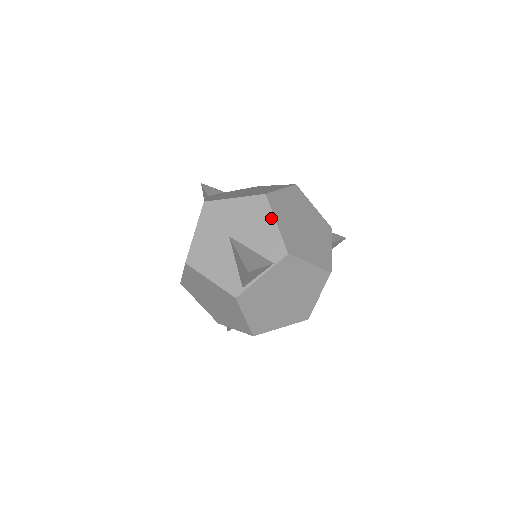
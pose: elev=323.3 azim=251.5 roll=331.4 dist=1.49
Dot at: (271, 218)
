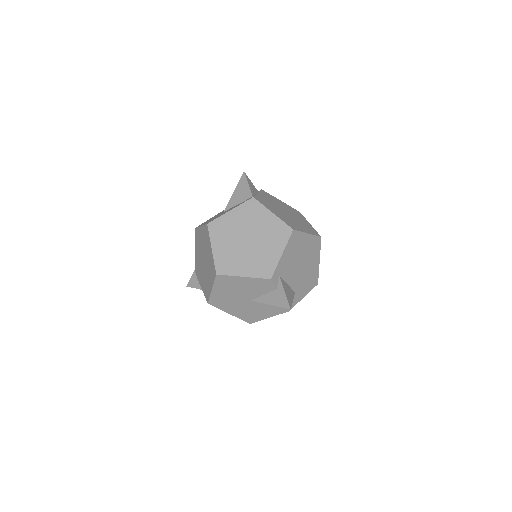
Dot at: occluded
